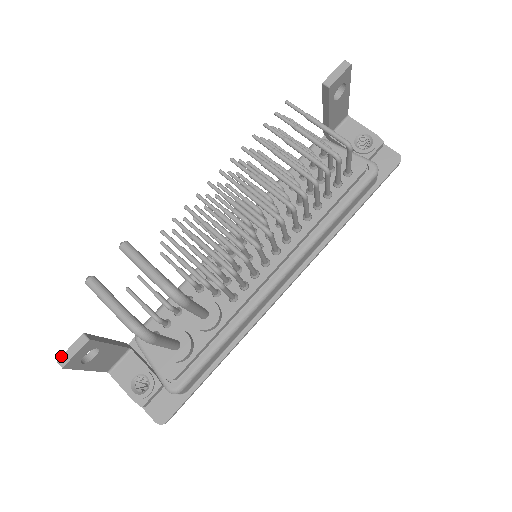
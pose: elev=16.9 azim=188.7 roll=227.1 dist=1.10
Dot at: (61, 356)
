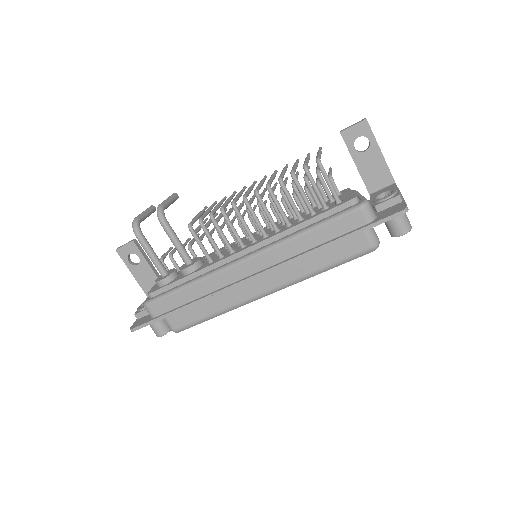
Dot at: occluded
